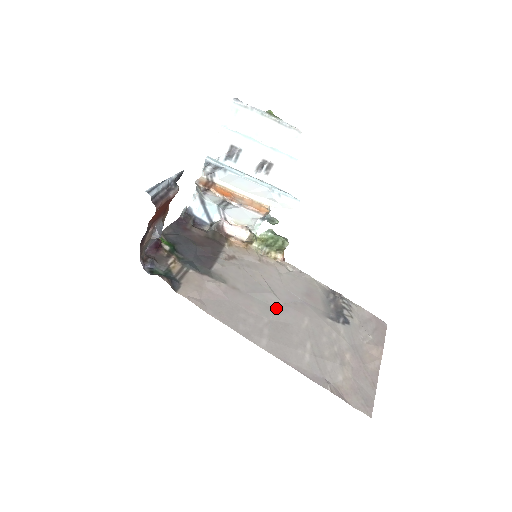
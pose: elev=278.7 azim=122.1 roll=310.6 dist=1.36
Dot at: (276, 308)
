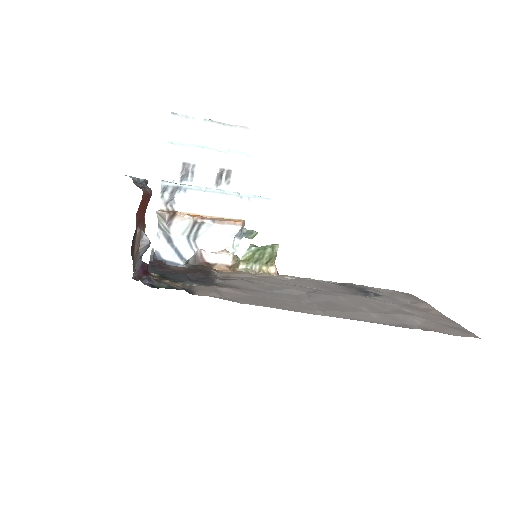
Dot at: (305, 295)
